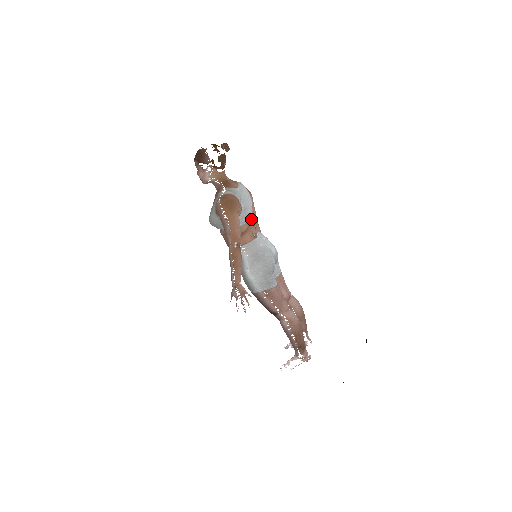
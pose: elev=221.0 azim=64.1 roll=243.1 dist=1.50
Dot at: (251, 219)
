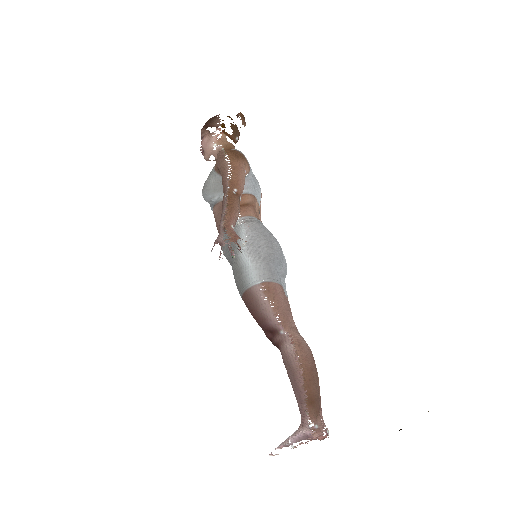
Dot at: (257, 207)
